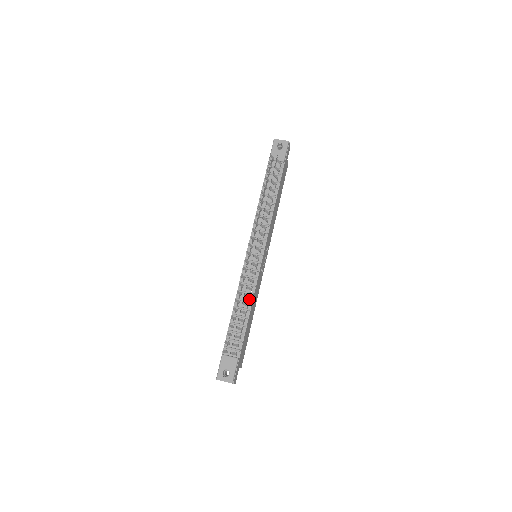
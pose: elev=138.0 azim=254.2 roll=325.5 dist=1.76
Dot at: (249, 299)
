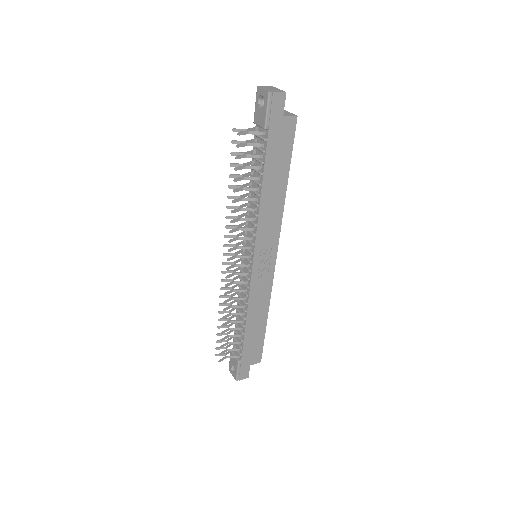
Dot at: occluded
